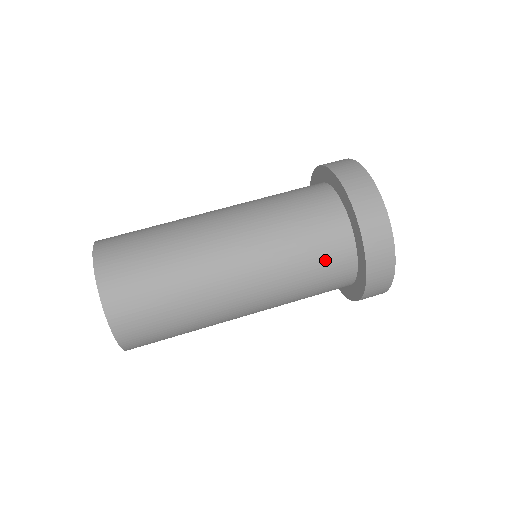
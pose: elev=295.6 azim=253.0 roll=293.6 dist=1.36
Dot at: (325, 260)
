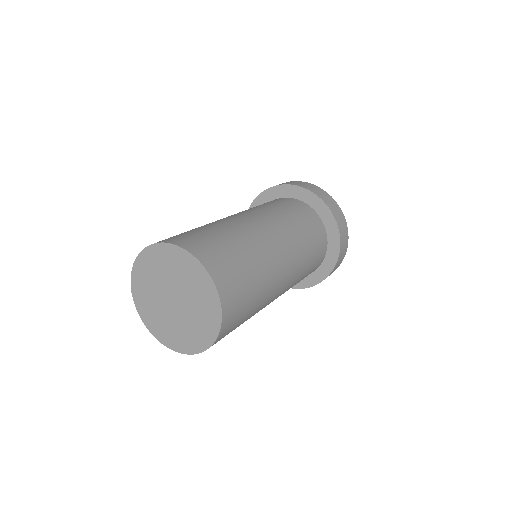
Dot at: (315, 262)
